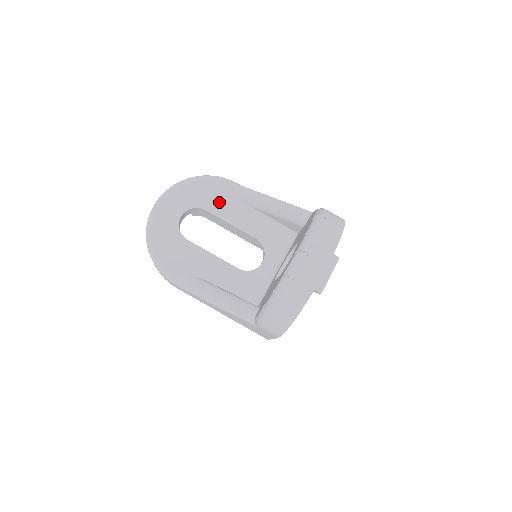
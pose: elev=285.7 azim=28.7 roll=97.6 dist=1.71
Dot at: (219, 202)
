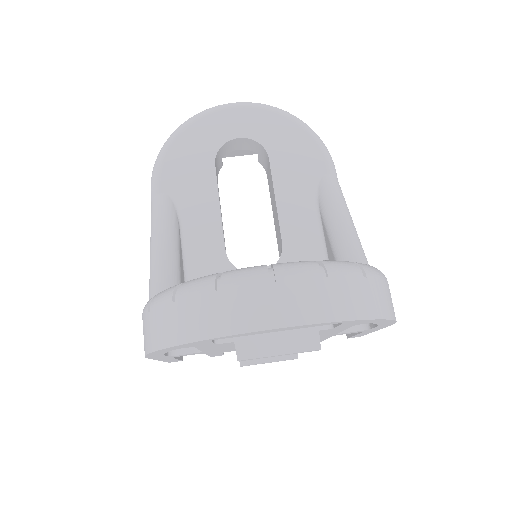
Dot at: (292, 166)
